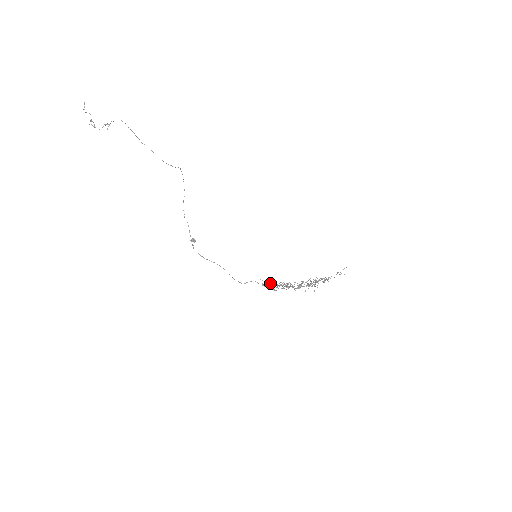
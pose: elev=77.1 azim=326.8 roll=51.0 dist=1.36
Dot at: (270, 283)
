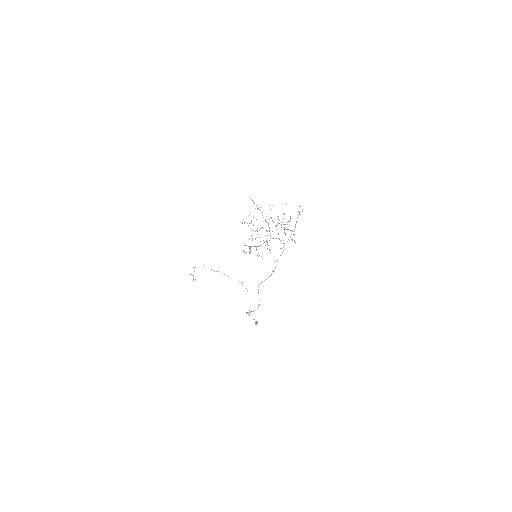
Dot at: occluded
